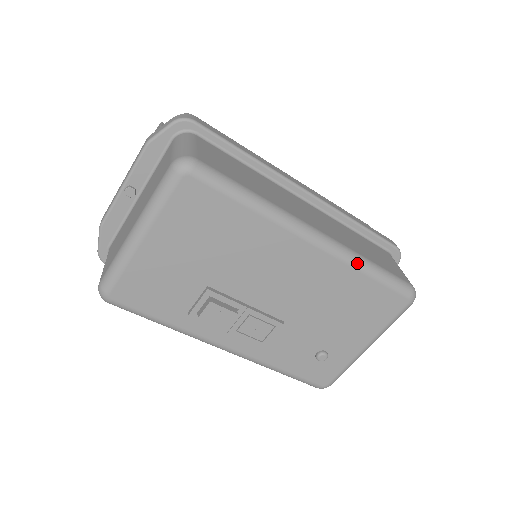
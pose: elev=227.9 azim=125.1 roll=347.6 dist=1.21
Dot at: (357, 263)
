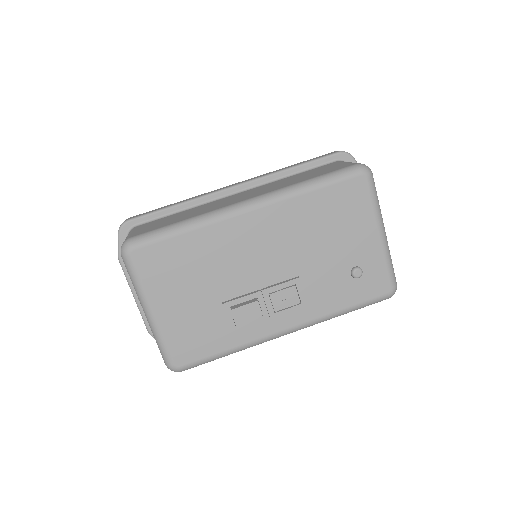
Dot at: (294, 191)
